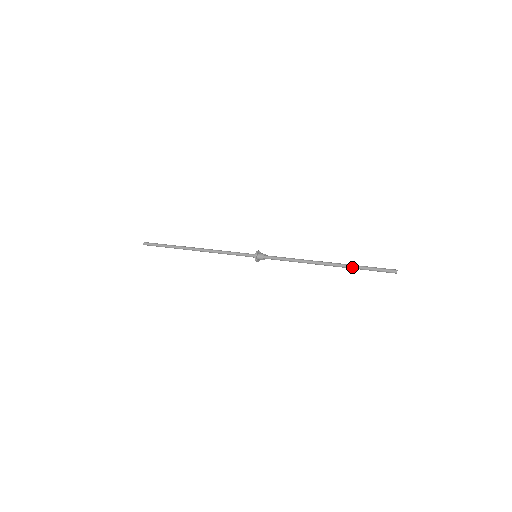
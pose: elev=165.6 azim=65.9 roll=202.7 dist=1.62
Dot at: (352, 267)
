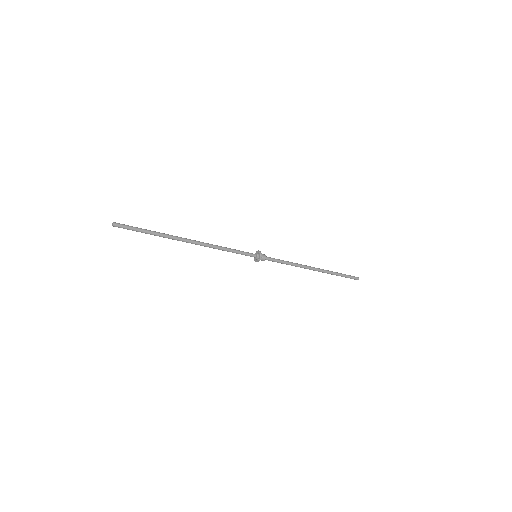
Dot at: (333, 272)
